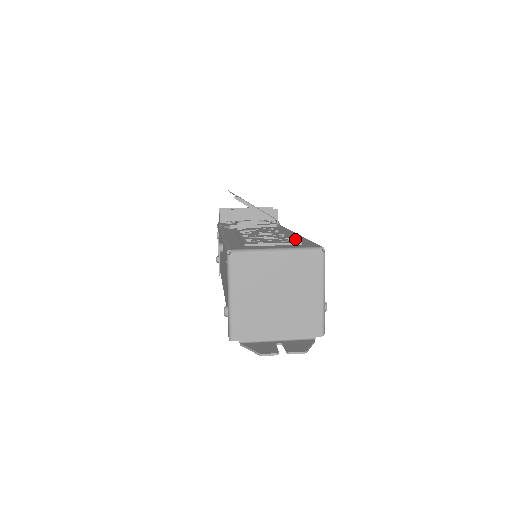
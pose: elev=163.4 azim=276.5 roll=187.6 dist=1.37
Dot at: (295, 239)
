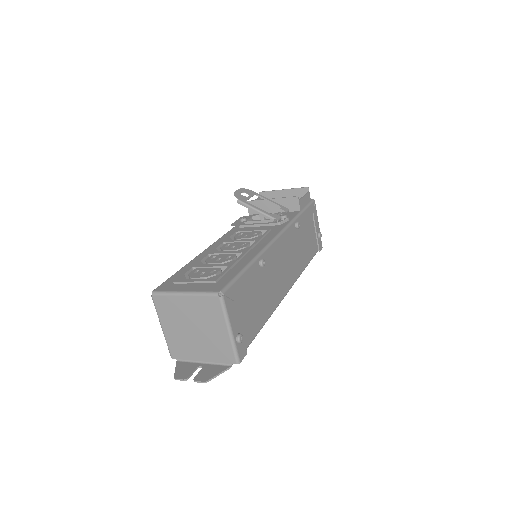
Dot at: (223, 272)
